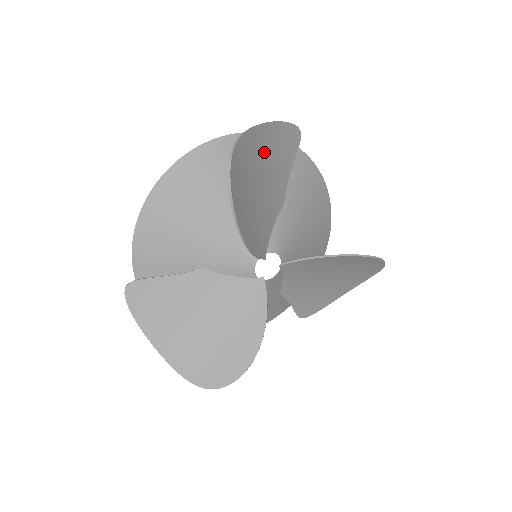
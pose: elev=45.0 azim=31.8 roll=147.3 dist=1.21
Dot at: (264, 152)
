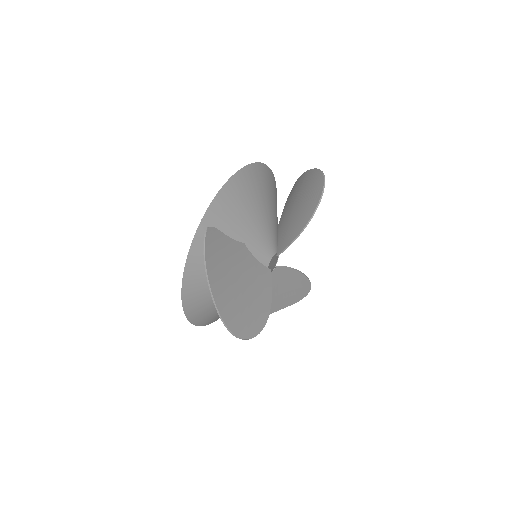
Dot at: (300, 188)
